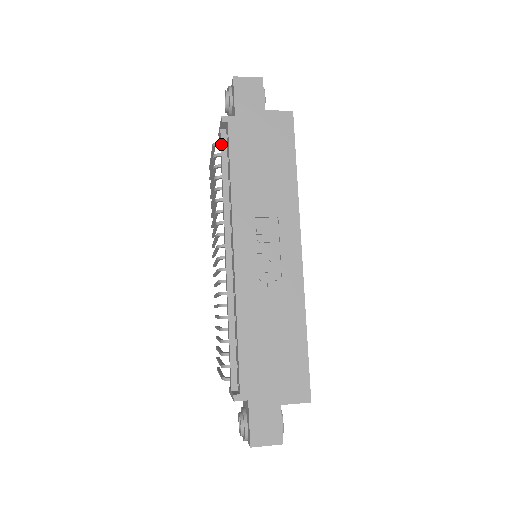
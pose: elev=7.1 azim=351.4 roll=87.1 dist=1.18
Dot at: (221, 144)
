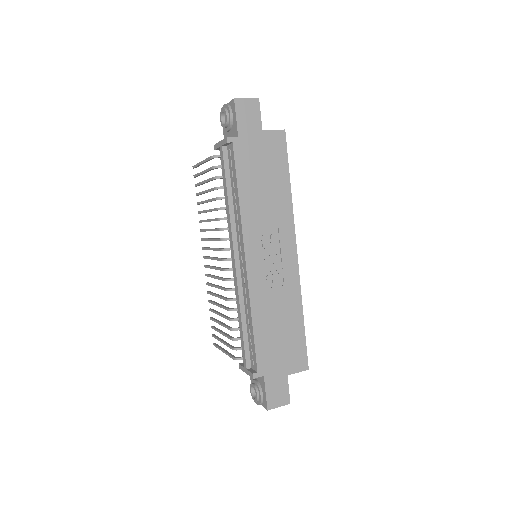
Dot at: (224, 160)
